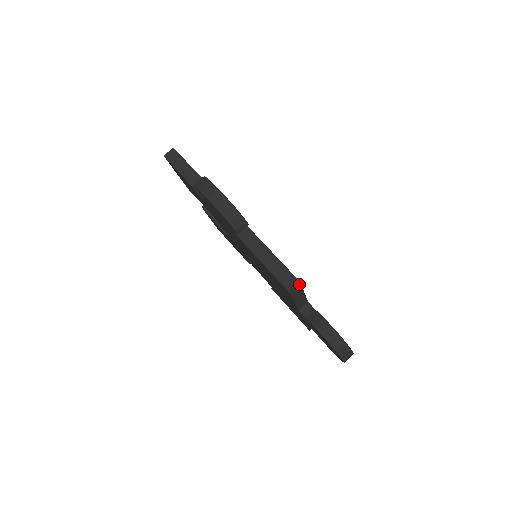
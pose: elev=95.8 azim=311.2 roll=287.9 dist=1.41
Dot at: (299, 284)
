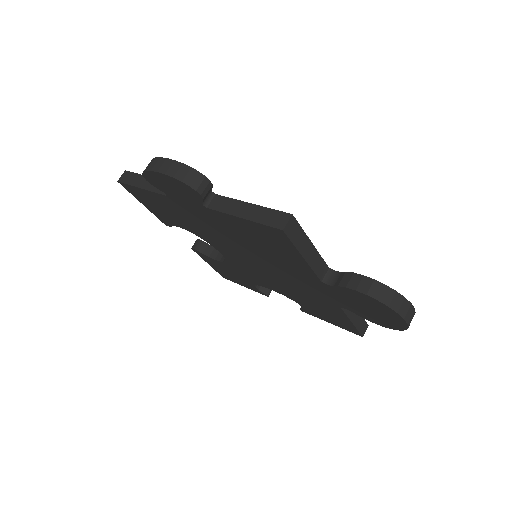
Dot at: (294, 220)
